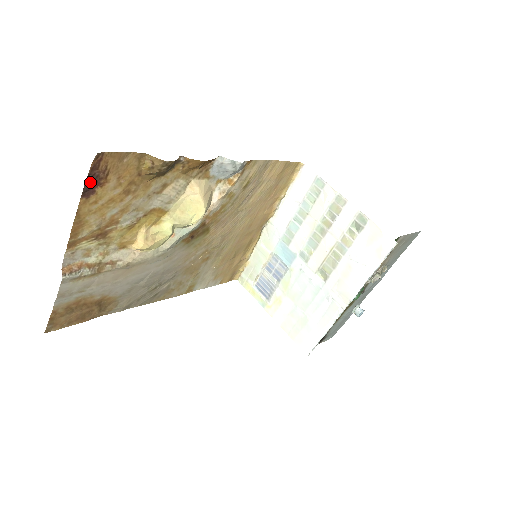
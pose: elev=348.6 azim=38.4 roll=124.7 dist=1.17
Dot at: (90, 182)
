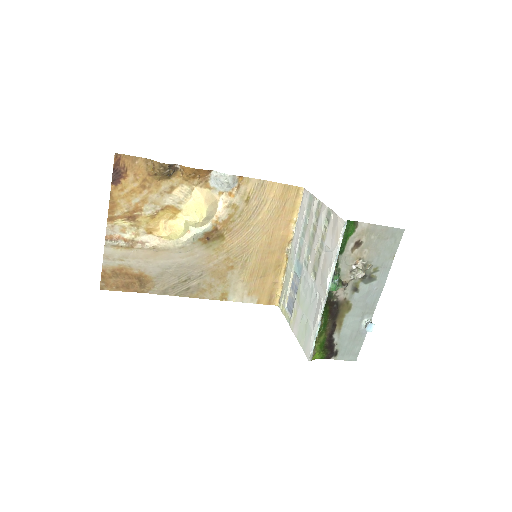
Dot at: (116, 174)
